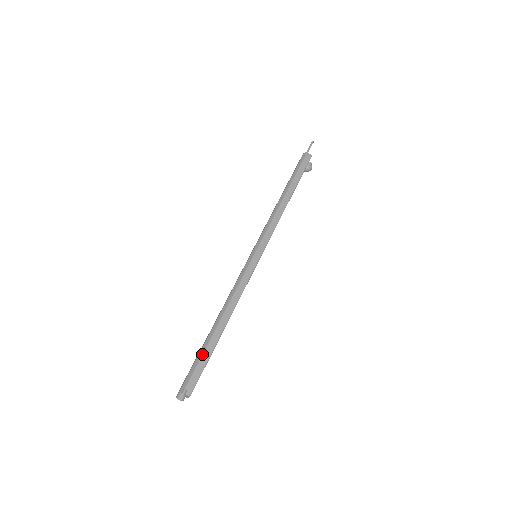
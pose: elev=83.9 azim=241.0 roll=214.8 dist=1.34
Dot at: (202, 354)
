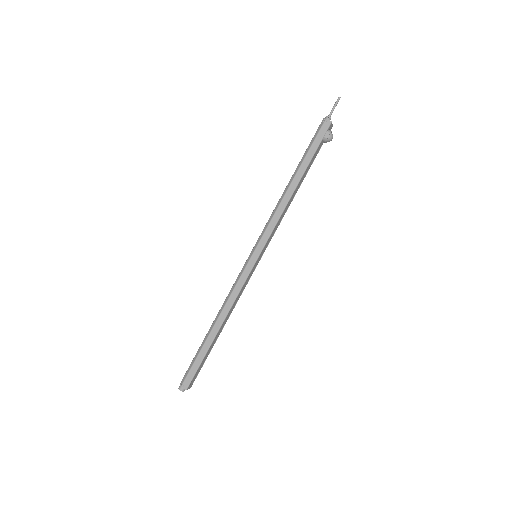
Dot at: (197, 355)
